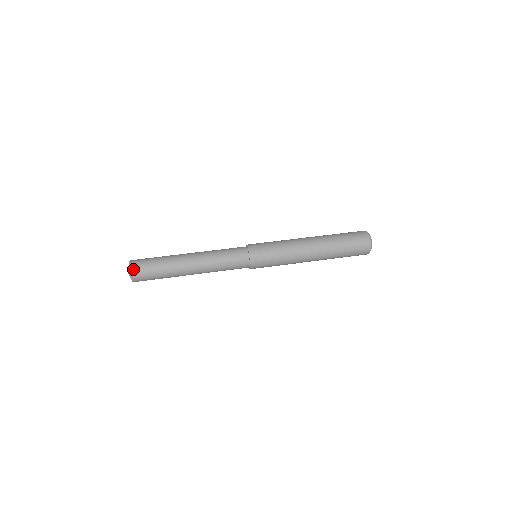
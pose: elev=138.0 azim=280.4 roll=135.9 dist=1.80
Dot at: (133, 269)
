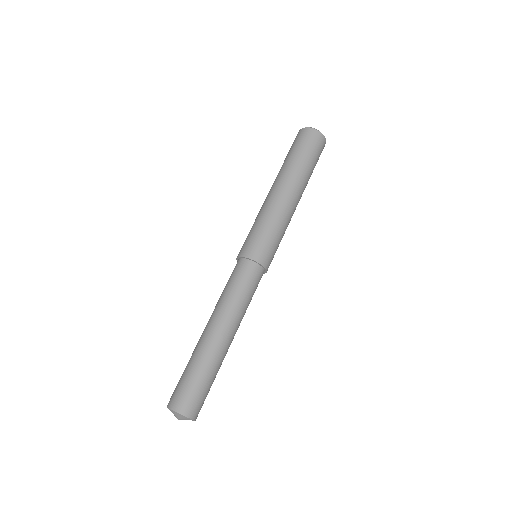
Dot at: (182, 409)
